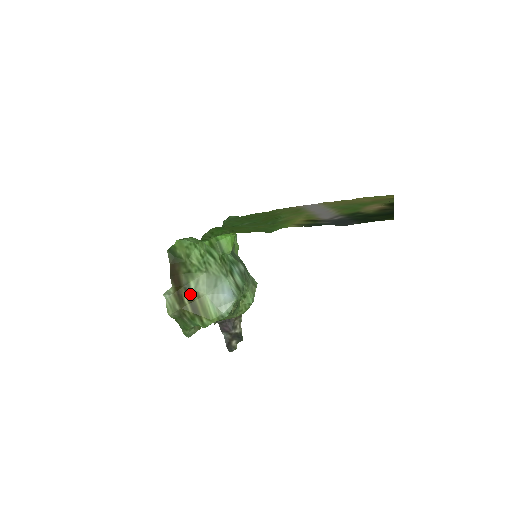
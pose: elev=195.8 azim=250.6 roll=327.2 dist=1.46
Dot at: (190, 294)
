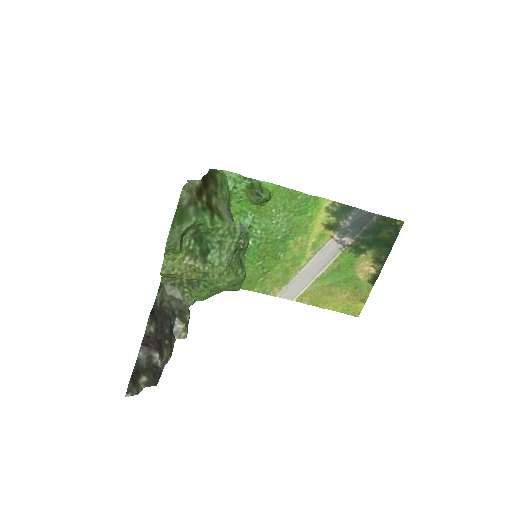
Dot at: (210, 199)
